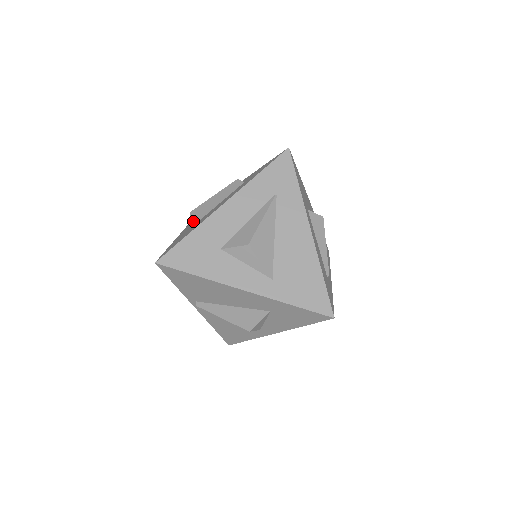
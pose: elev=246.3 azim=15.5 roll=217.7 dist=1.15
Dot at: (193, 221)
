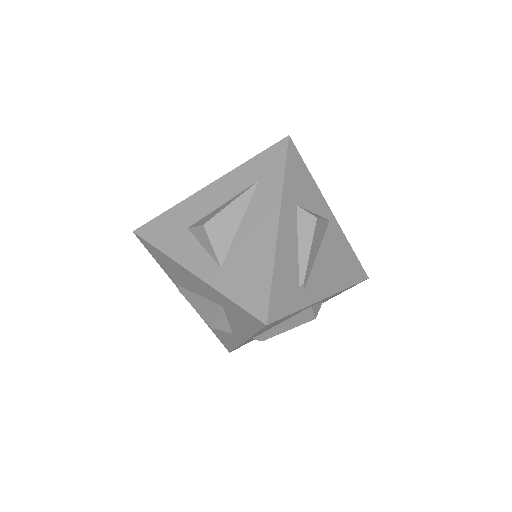
Dot at: occluded
